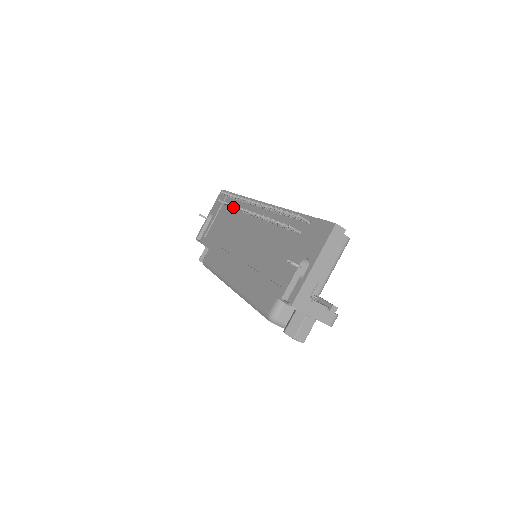
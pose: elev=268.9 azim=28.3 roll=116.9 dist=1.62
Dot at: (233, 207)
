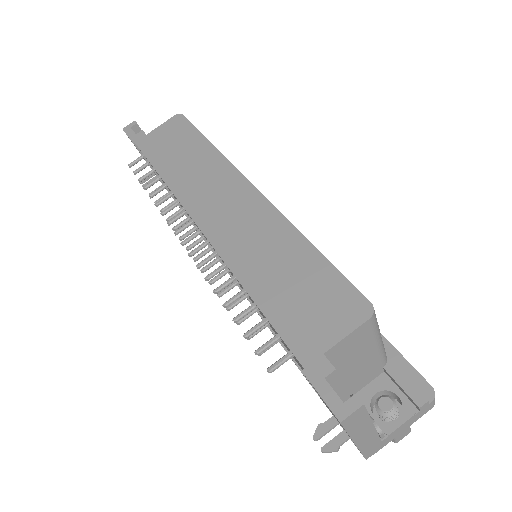
Dot at: occluded
